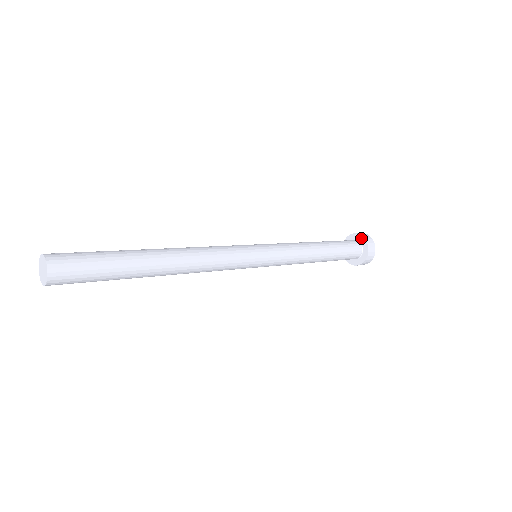
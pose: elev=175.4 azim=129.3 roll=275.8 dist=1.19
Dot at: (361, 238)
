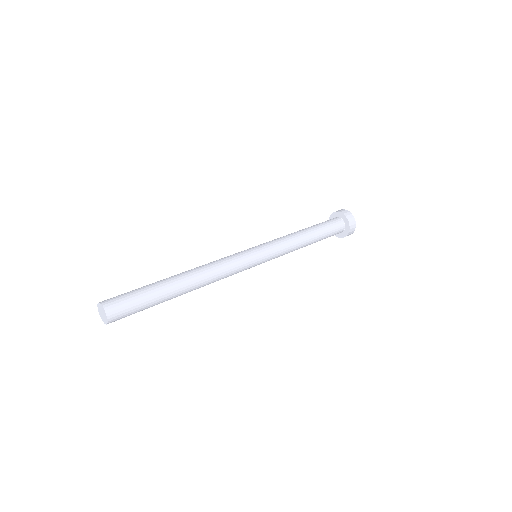
Dot at: (339, 214)
